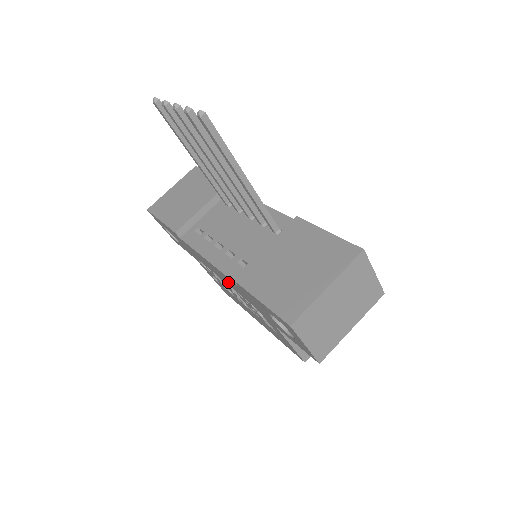
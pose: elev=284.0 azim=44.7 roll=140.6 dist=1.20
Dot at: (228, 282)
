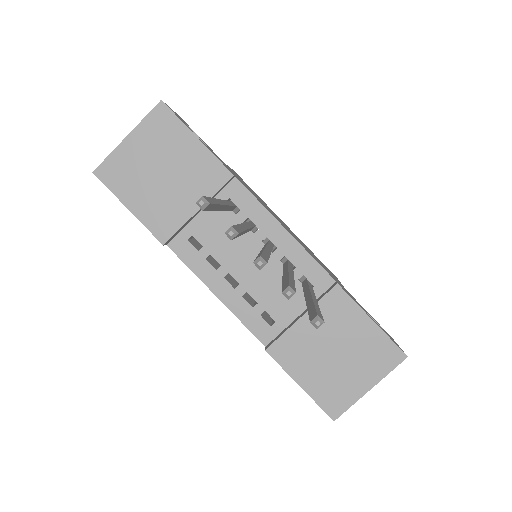
Dot at: occluded
